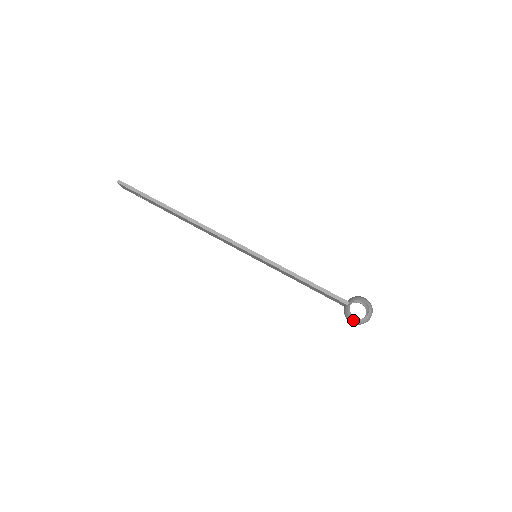
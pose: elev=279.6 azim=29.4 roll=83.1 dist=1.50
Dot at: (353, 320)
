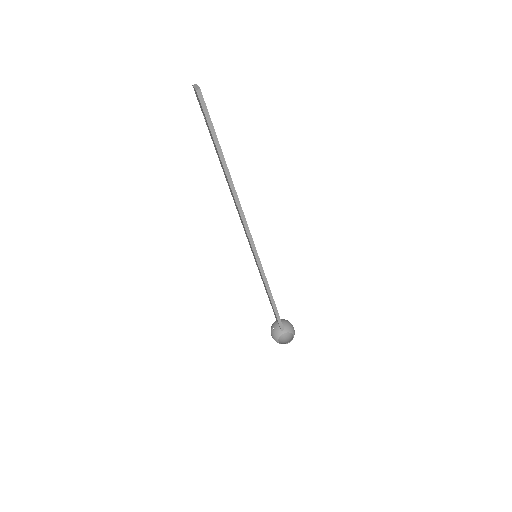
Dot at: (275, 340)
